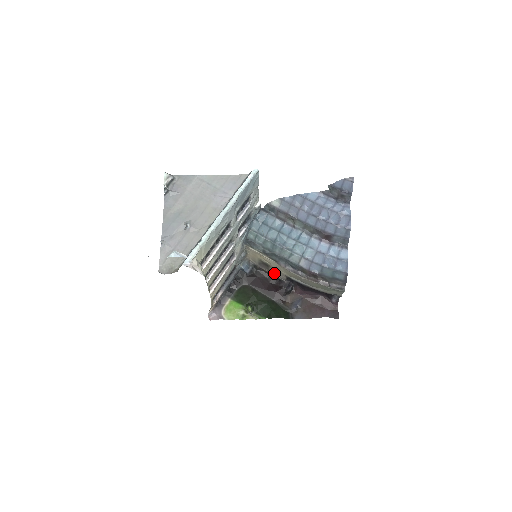
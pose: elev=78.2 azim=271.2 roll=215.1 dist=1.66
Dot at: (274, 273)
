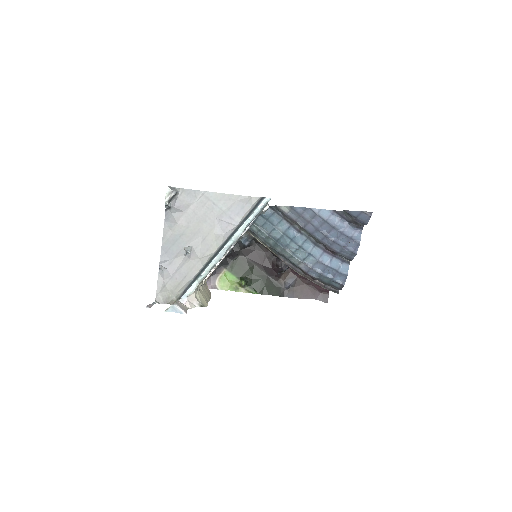
Dot at: occluded
